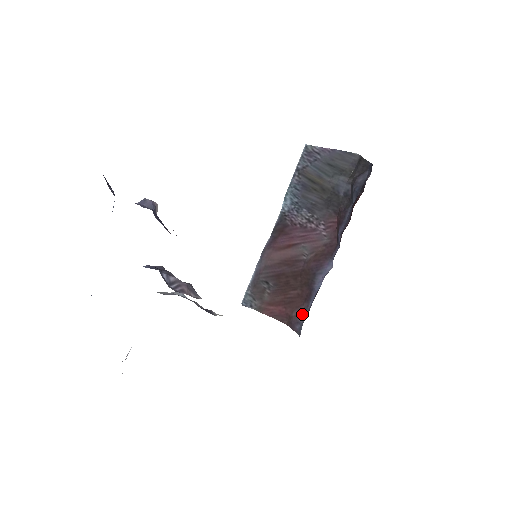
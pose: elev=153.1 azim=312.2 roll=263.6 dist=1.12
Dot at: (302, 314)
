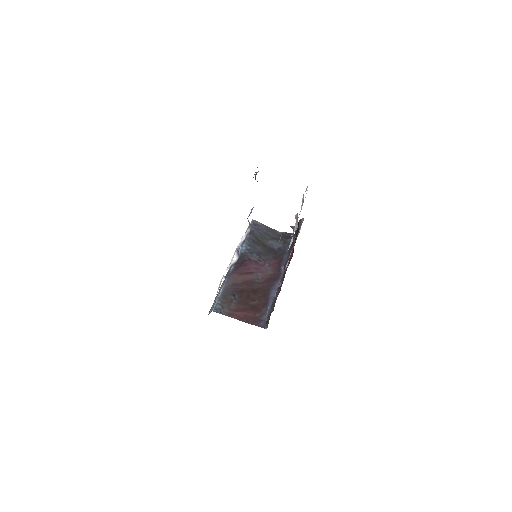
Dot at: (264, 314)
